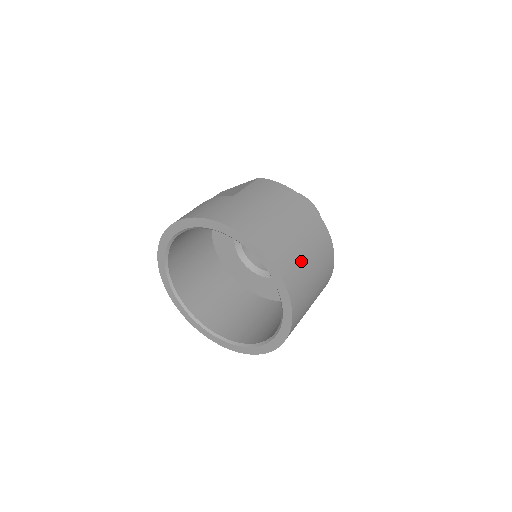
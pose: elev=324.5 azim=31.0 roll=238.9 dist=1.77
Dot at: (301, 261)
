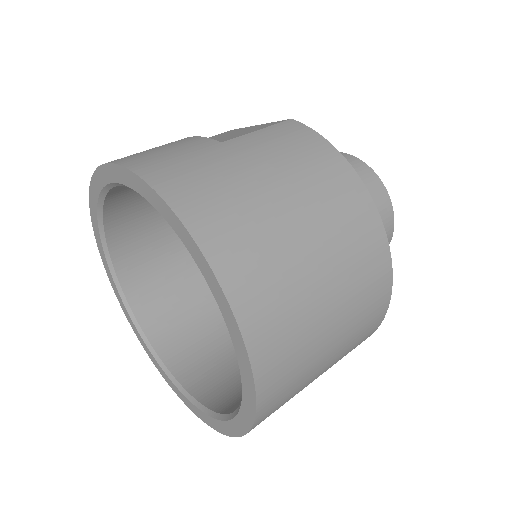
Dot at: (307, 310)
